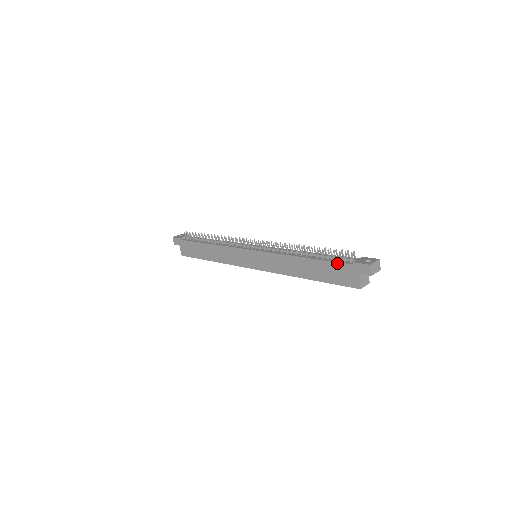
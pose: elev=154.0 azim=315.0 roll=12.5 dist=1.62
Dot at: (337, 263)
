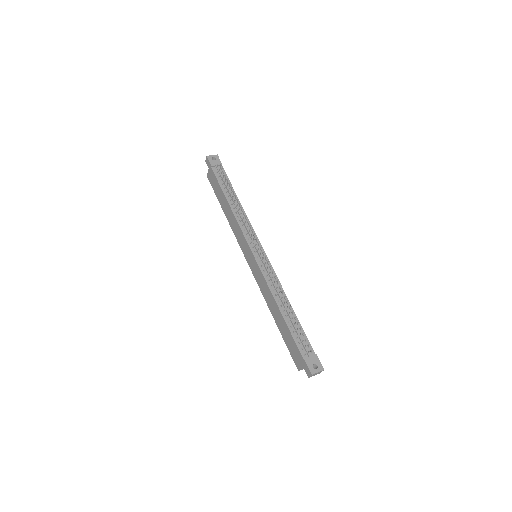
Dot at: (296, 345)
